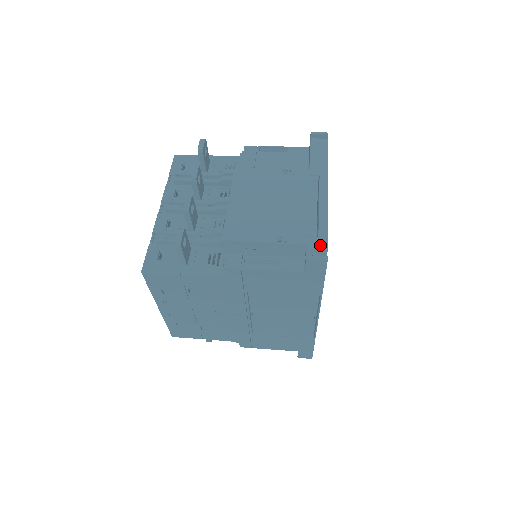
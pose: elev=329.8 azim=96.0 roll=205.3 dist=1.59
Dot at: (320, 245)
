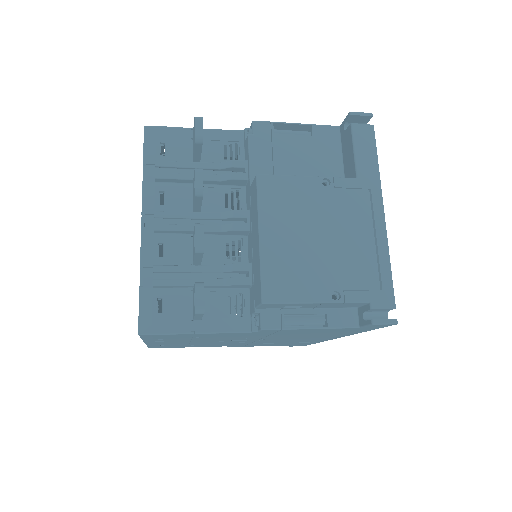
Dot at: (386, 303)
